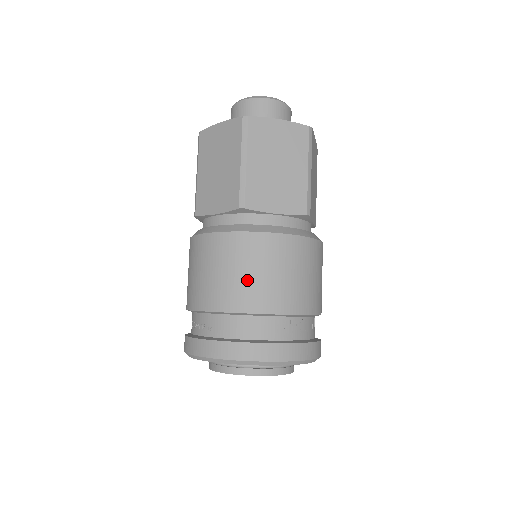
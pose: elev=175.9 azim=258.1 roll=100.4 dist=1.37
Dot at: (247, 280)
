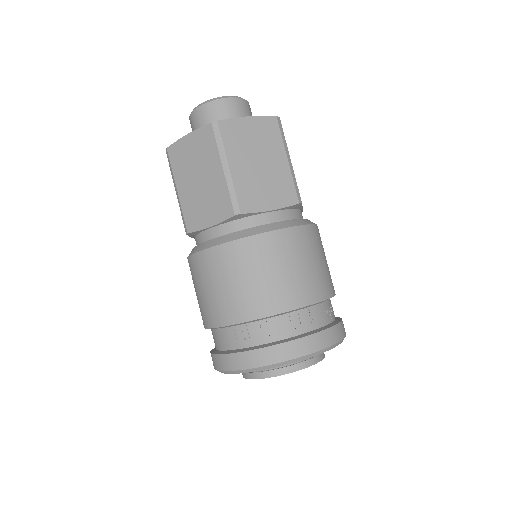
Dot at: (203, 299)
